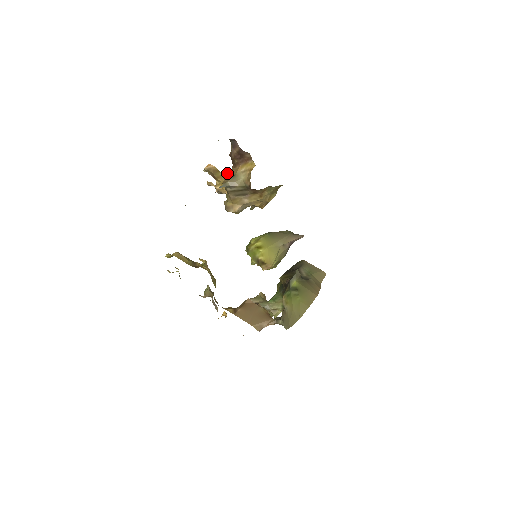
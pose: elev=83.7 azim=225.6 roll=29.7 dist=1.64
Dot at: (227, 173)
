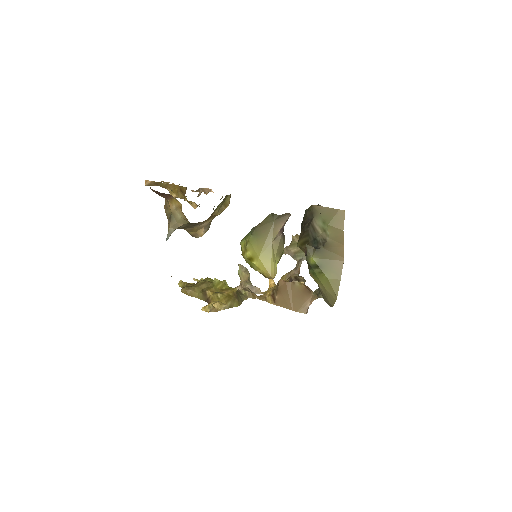
Dot at: occluded
